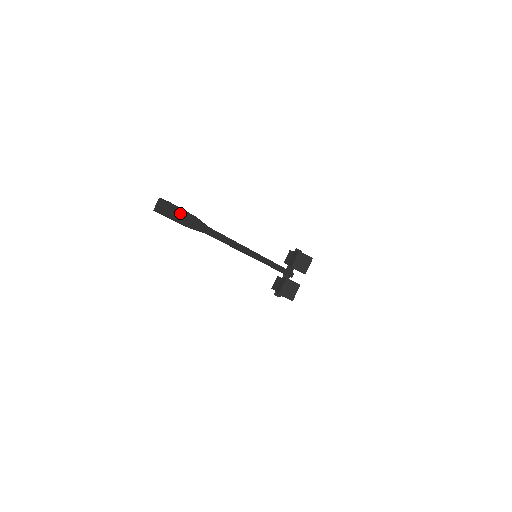
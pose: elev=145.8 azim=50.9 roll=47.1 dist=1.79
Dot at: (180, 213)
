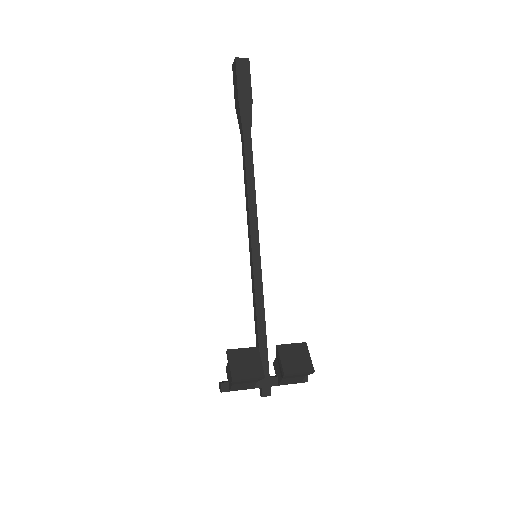
Dot at: (246, 79)
